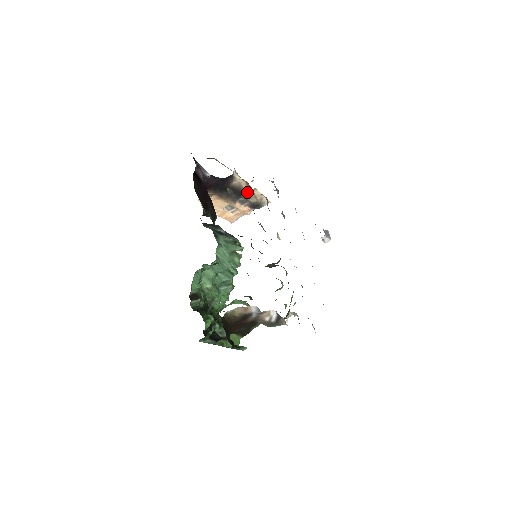
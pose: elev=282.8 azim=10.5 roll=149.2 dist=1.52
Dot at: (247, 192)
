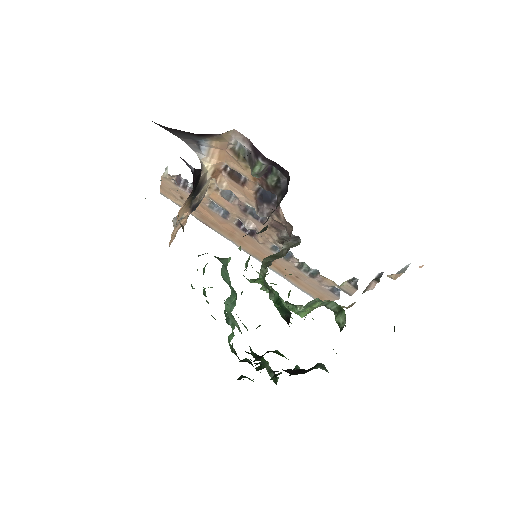
Dot at: (203, 186)
